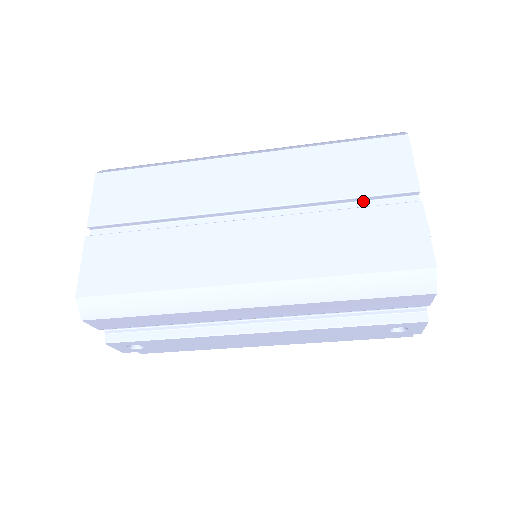
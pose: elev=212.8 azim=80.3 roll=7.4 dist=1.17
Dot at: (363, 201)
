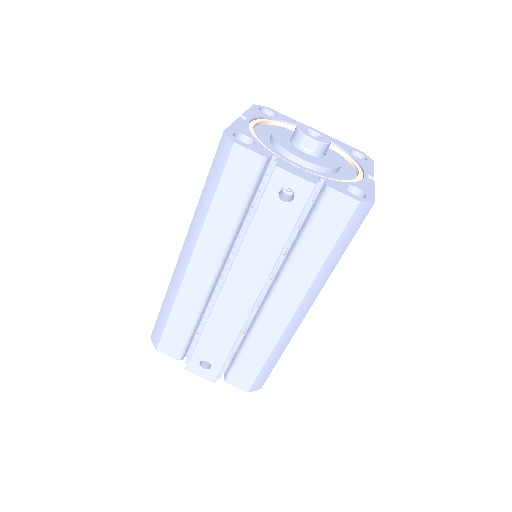
Dot at: occluded
